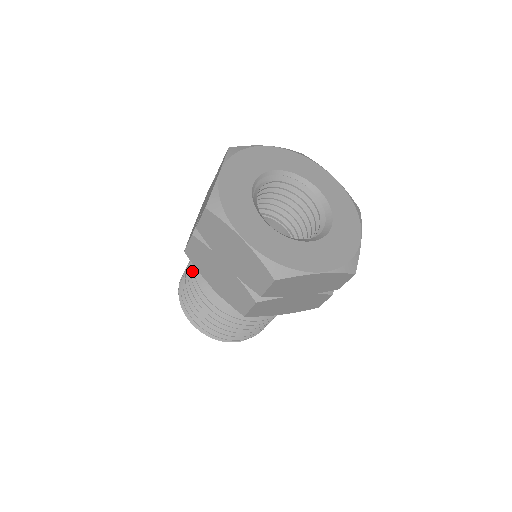
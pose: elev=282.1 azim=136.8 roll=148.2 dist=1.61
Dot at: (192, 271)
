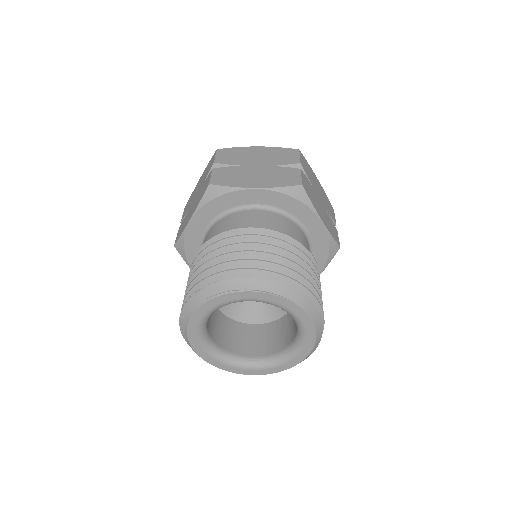
Dot at: (210, 246)
